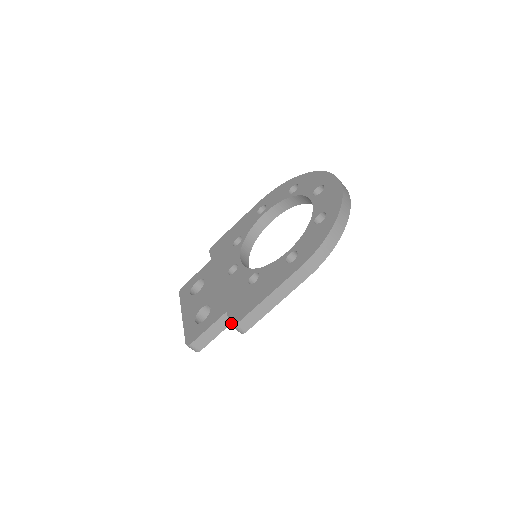
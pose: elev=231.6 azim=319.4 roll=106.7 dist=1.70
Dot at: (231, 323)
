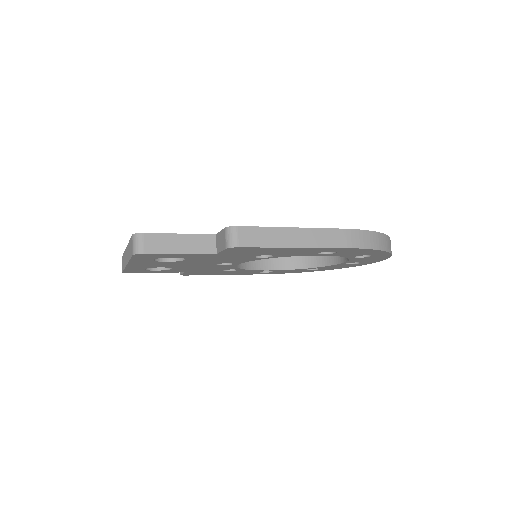
Dot at: (227, 227)
